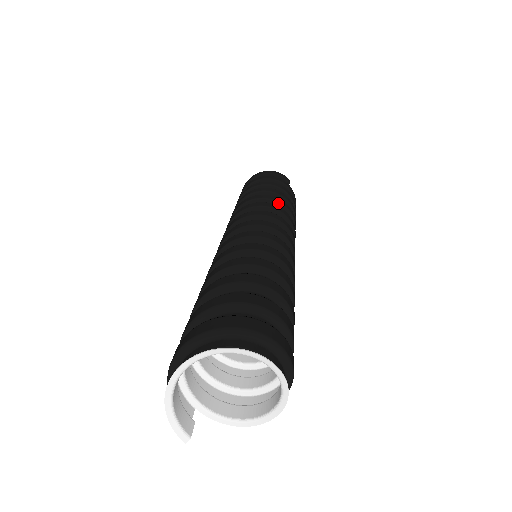
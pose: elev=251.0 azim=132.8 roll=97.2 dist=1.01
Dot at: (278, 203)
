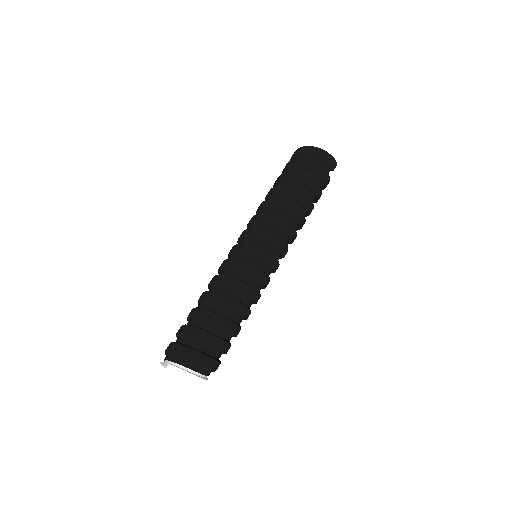
Dot at: (296, 221)
